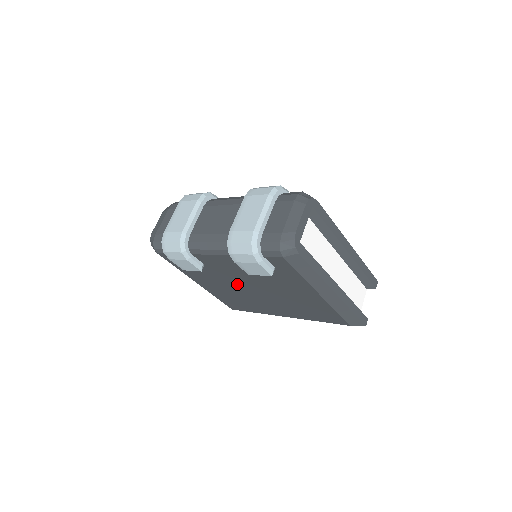
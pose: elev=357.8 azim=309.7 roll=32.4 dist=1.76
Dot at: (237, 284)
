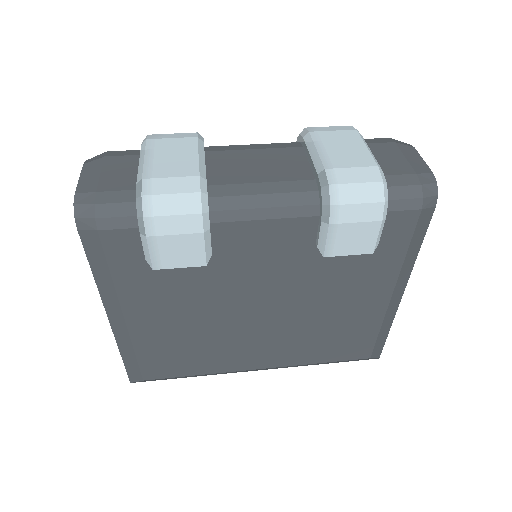
Dot at: (238, 300)
